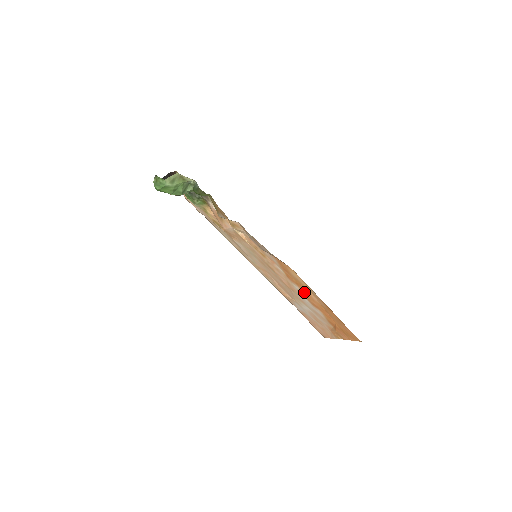
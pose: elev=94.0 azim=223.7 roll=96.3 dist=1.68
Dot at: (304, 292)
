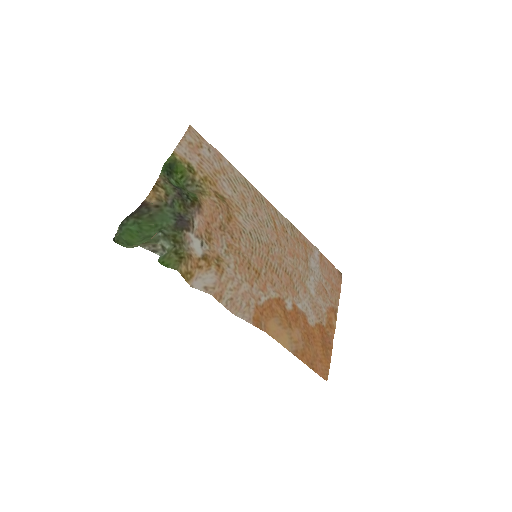
Dot at: (293, 316)
